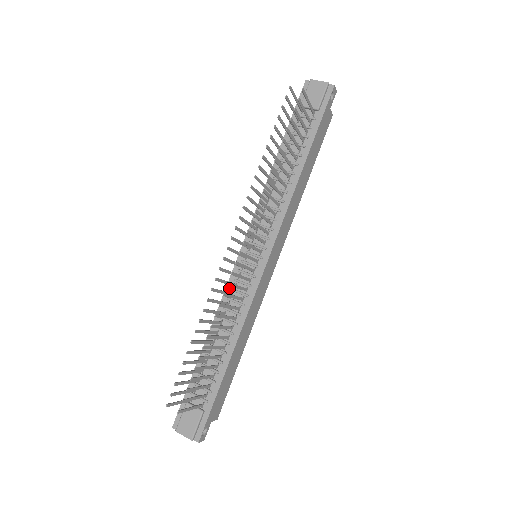
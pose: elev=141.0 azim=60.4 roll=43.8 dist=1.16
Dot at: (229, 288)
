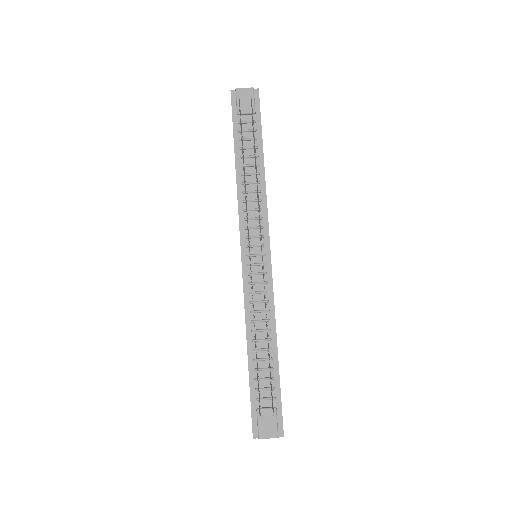
Dot at: (247, 293)
